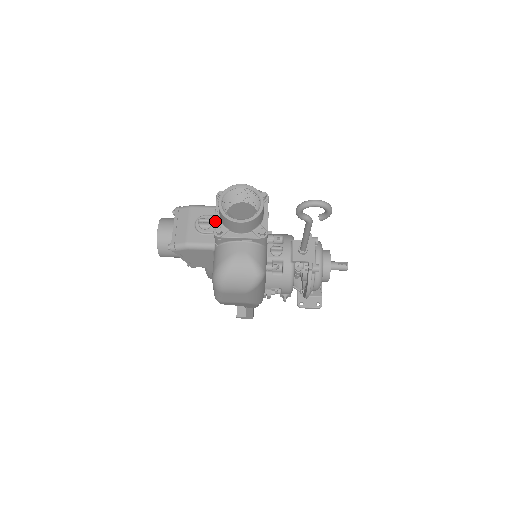
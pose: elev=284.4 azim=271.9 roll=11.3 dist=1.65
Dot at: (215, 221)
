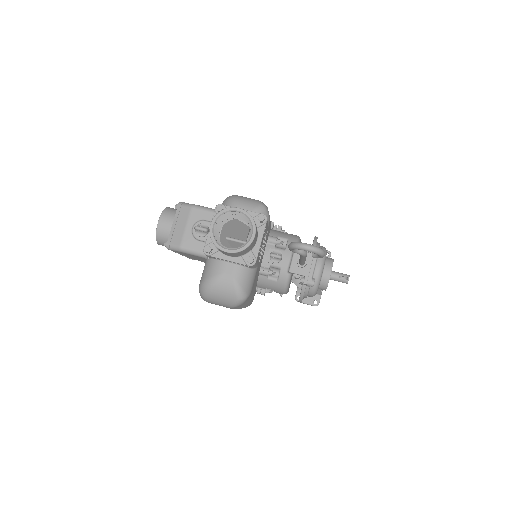
Dot at: (208, 237)
